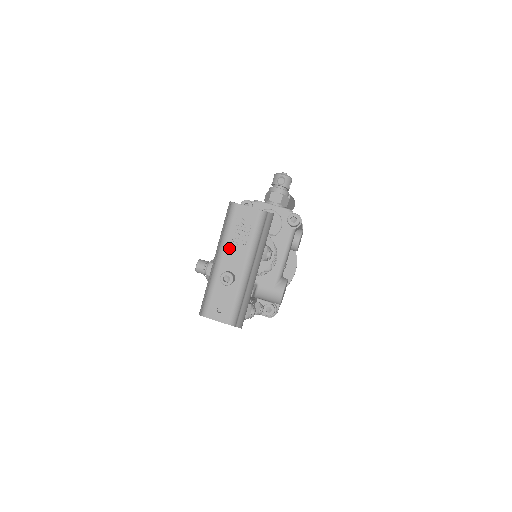
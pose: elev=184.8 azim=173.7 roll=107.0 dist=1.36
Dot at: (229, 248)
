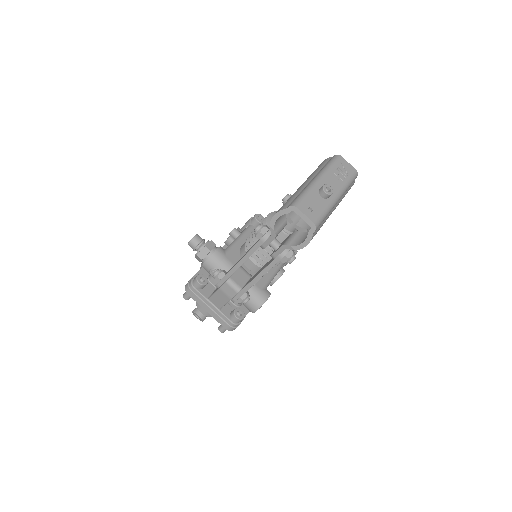
Dot at: (330, 176)
